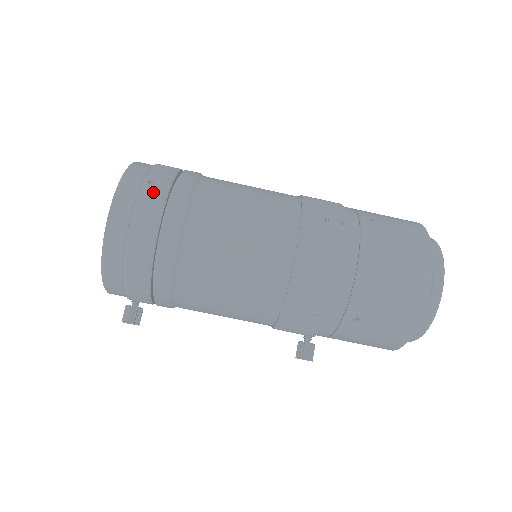
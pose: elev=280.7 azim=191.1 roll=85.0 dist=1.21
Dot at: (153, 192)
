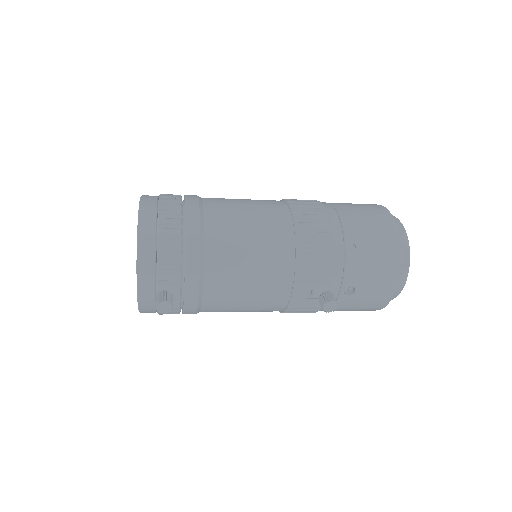
Dot at: occluded
